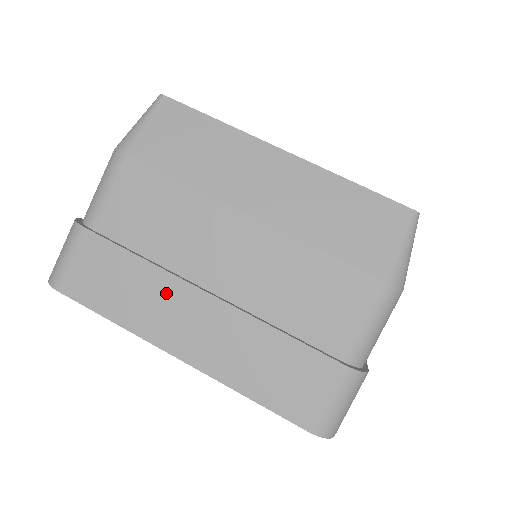
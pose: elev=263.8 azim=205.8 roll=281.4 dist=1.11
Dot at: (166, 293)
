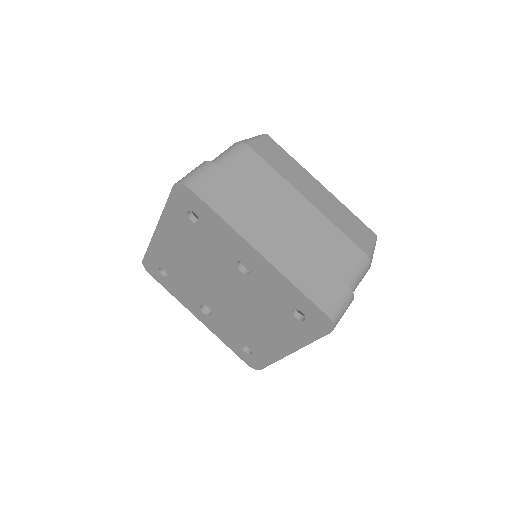
Dot at: (259, 216)
